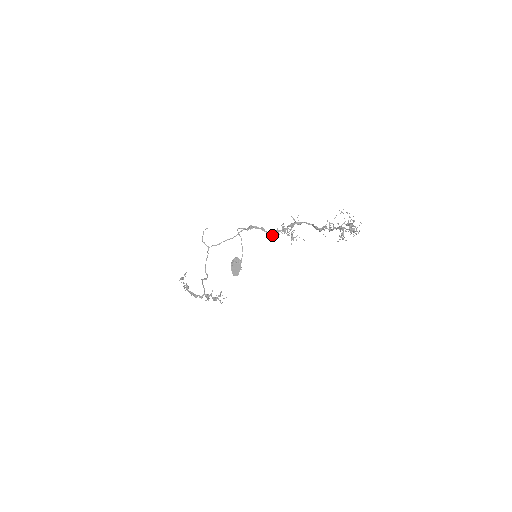
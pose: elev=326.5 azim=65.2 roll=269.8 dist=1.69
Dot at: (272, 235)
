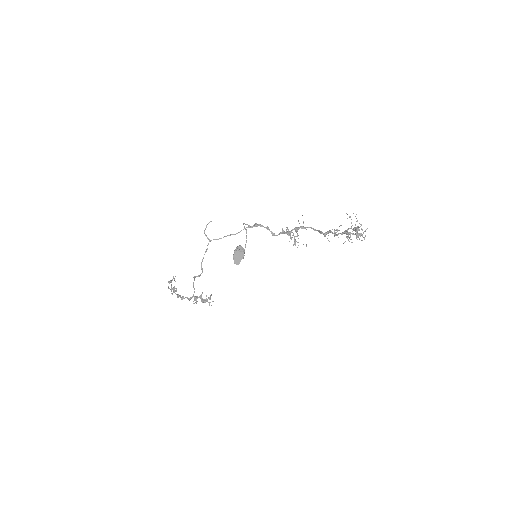
Dot at: occluded
